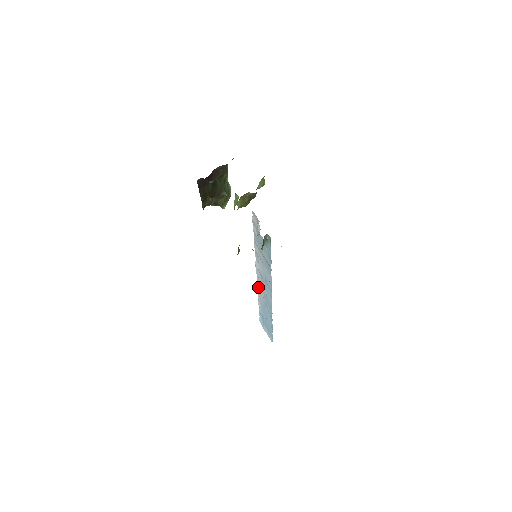
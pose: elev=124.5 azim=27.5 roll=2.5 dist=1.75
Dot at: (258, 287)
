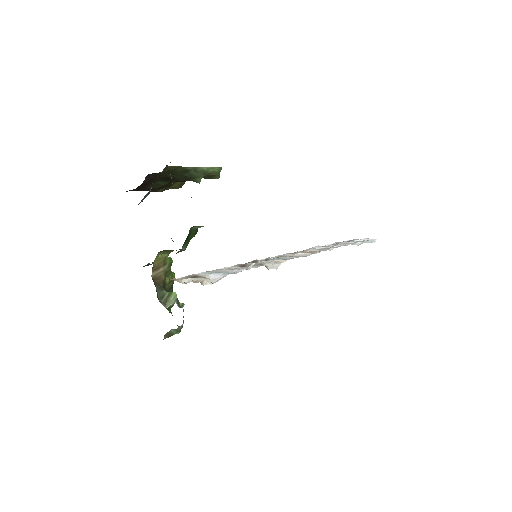
Dot at: occluded
